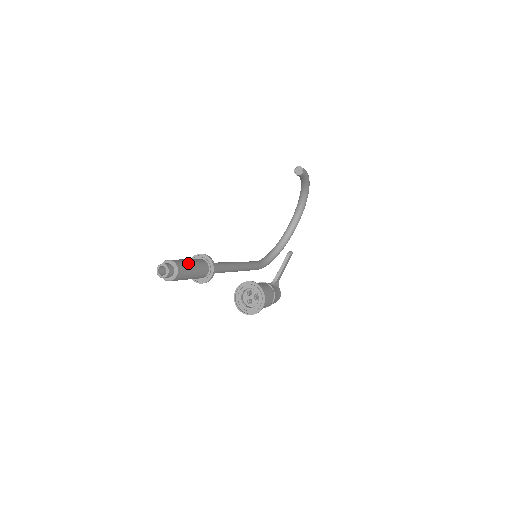
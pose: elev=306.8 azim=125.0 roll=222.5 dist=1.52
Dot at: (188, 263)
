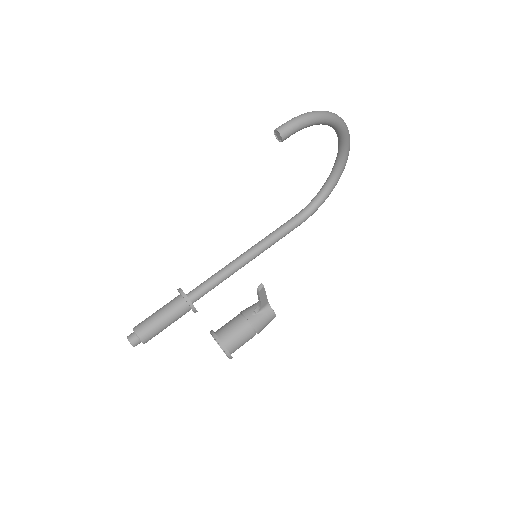
Dot at: (155, 322)
